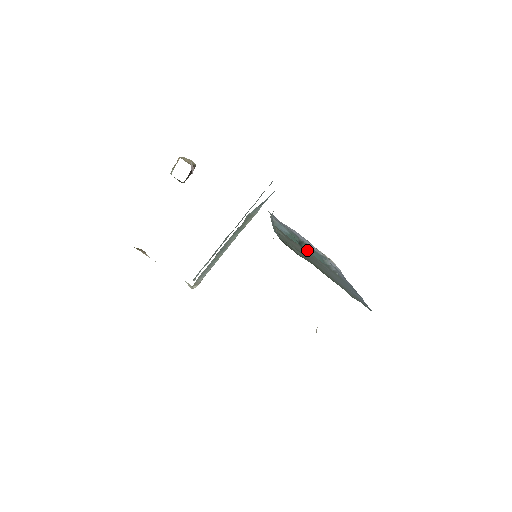
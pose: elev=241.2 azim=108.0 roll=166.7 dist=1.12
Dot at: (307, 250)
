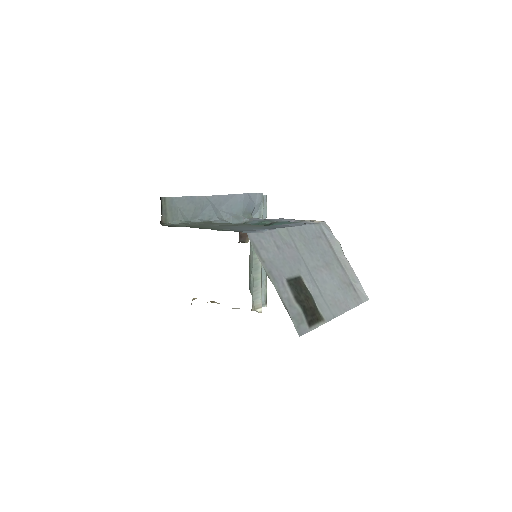
Dot at: (271, 225)
